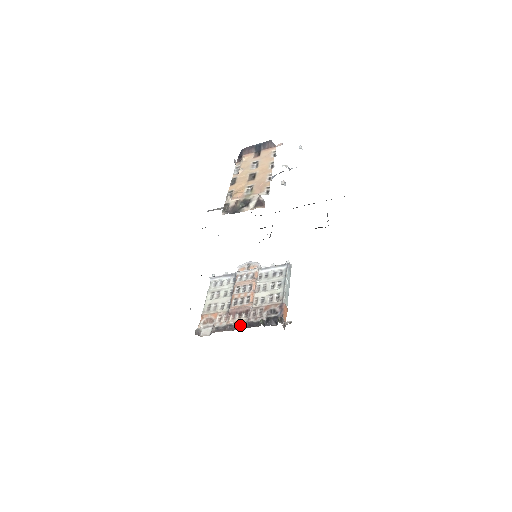
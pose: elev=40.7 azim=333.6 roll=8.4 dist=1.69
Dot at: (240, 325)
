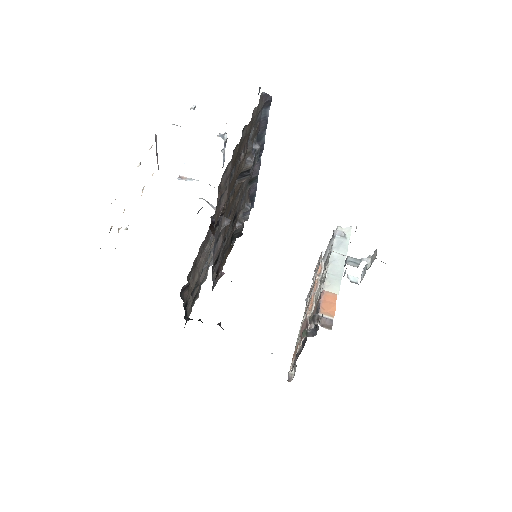
Dot at: (300, 349)
